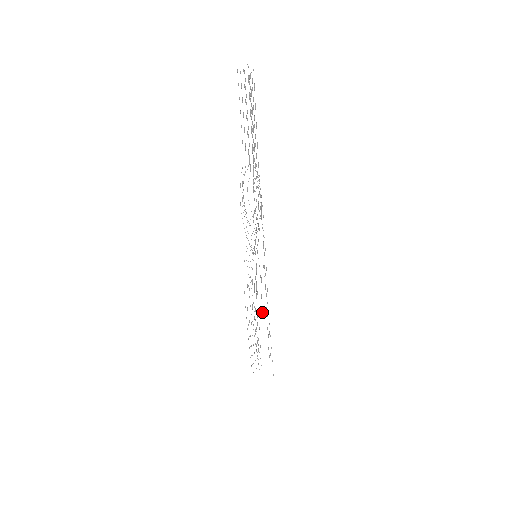
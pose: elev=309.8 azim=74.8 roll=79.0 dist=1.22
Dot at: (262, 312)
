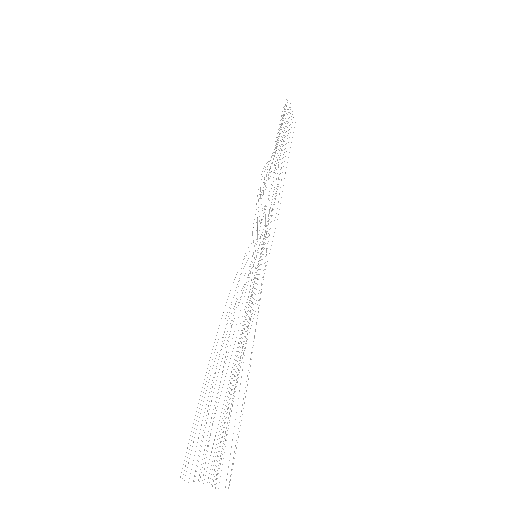
Dot at: occluded
